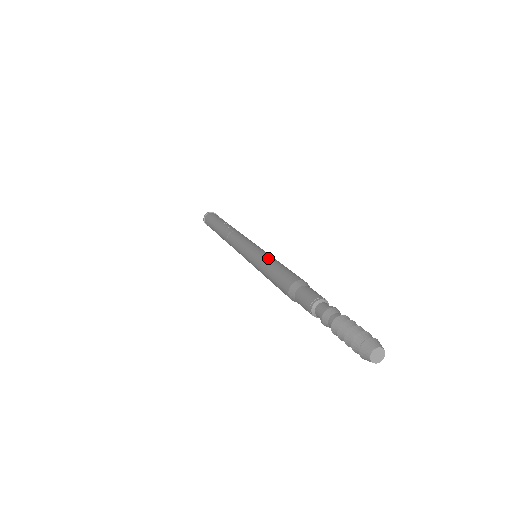
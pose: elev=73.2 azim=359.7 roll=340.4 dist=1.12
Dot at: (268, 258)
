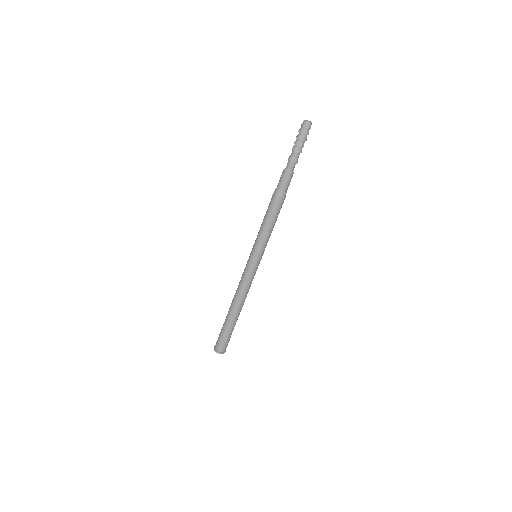
Dot at: (259, 231)
